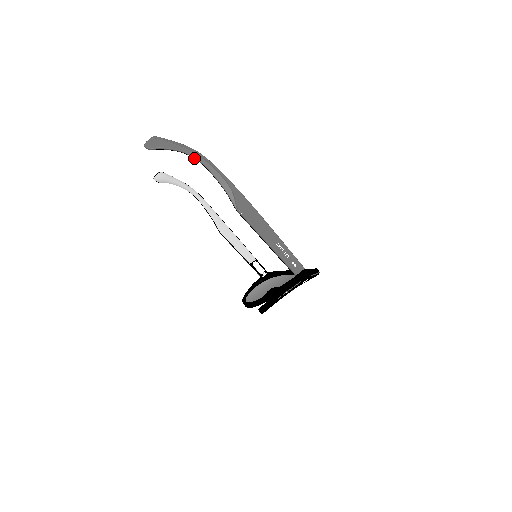
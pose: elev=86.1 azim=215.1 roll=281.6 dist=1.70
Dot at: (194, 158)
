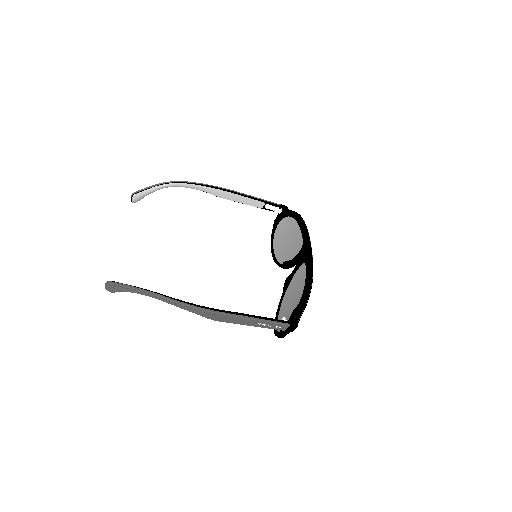
Dot at: (148, 295)
